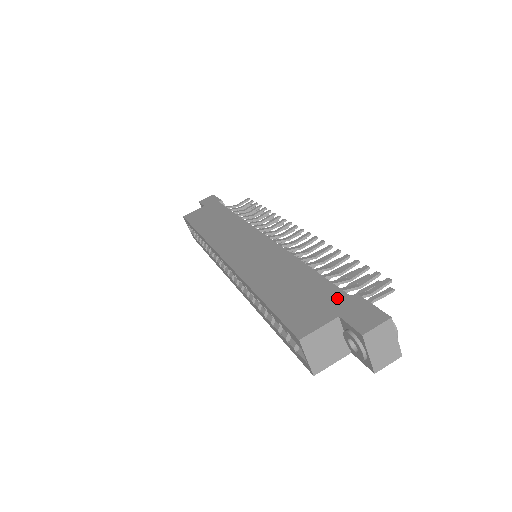
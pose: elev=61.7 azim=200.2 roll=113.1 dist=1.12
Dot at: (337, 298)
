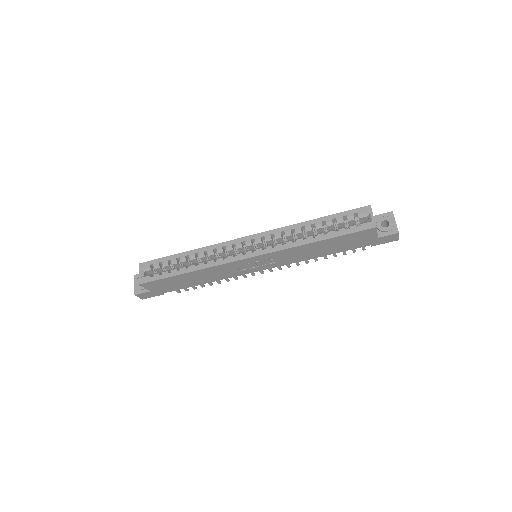
Dot at: occluded
